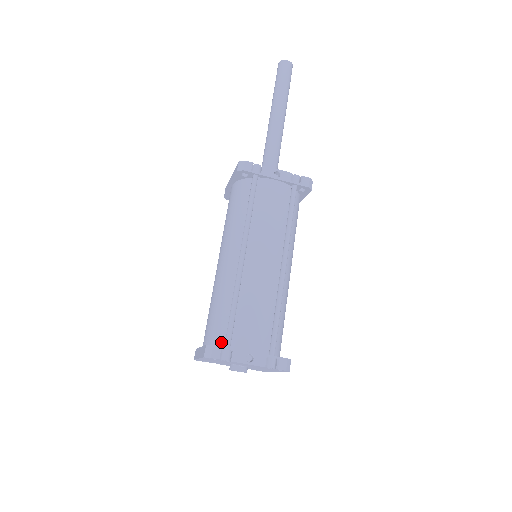
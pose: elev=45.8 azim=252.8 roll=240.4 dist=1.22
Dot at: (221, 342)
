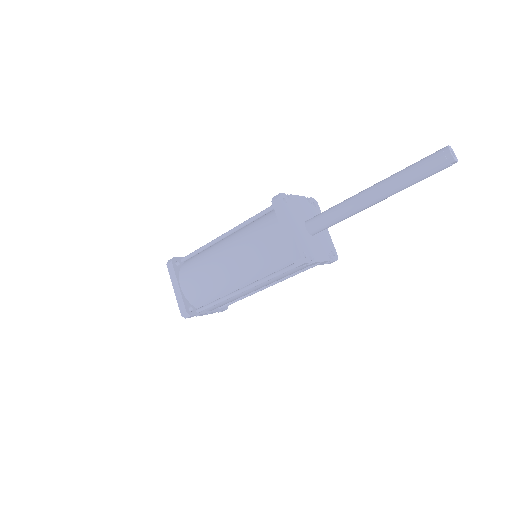
Dot at: (196, 305)
